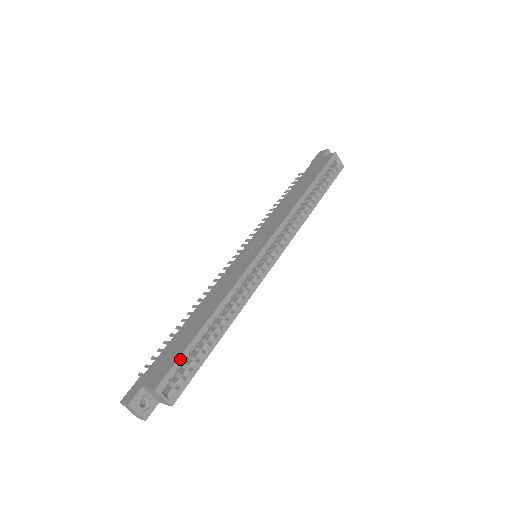
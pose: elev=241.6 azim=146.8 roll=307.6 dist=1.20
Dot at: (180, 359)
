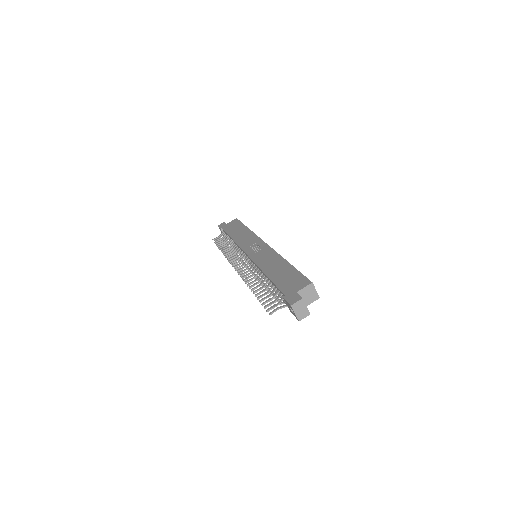
Dot at: (302, 274)
